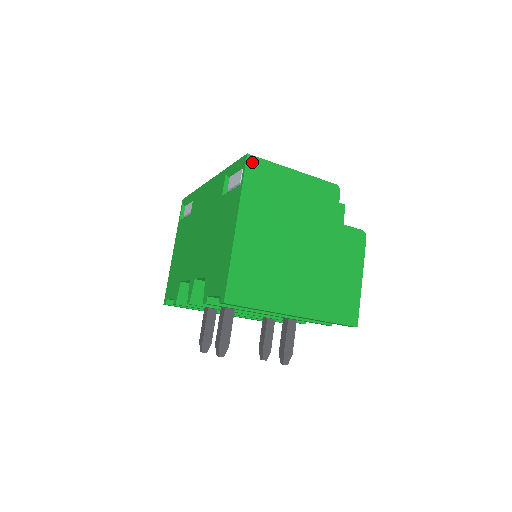
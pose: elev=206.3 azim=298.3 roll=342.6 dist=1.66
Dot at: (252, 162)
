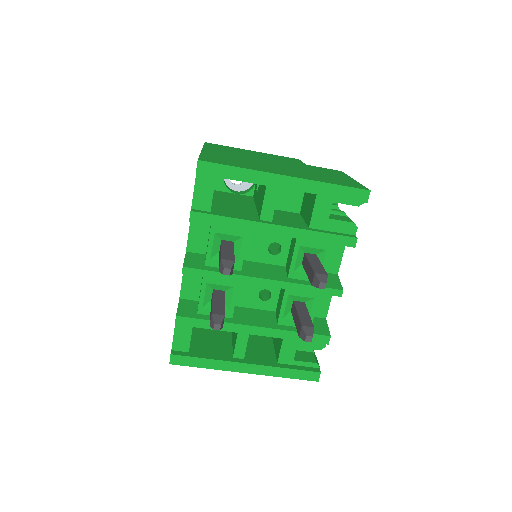
Dot at: (210, 144)
